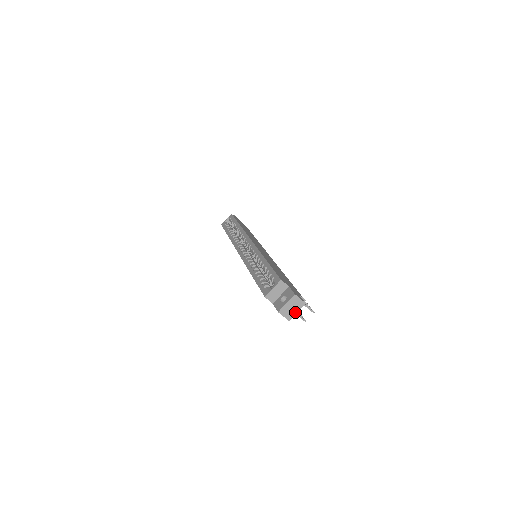
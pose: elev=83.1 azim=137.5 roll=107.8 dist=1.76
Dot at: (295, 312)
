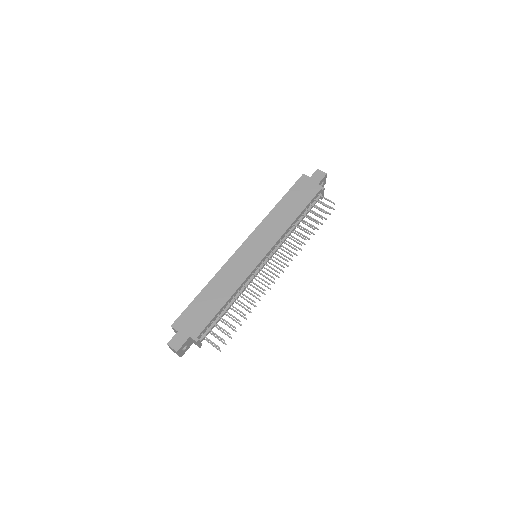
Dot at: (178, 354)
